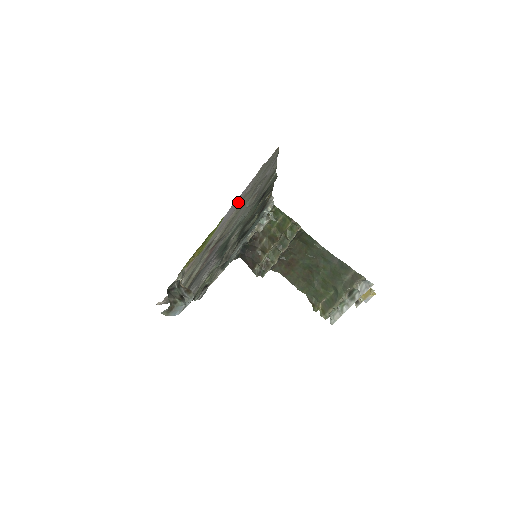
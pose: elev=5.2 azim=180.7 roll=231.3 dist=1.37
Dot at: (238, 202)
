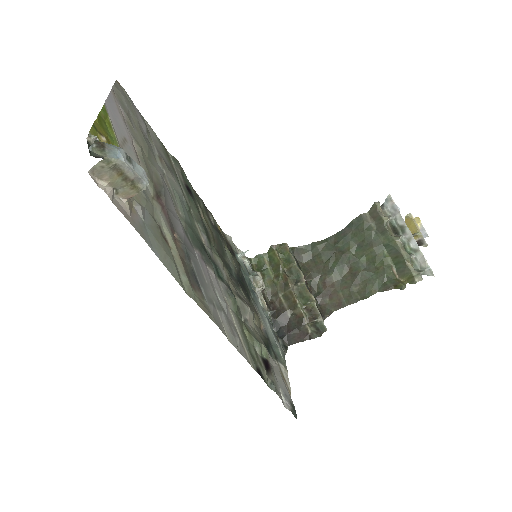
Dot at: (122, 120)
